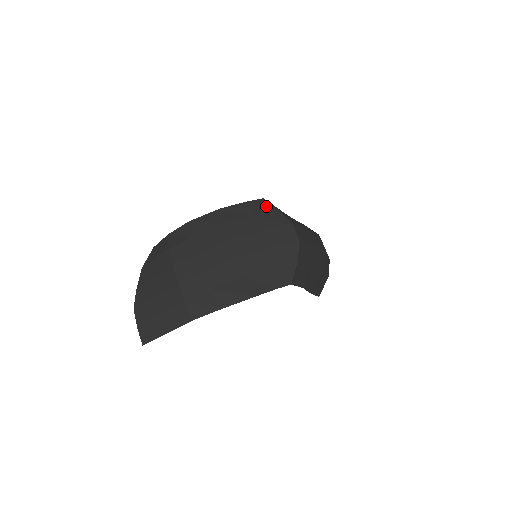
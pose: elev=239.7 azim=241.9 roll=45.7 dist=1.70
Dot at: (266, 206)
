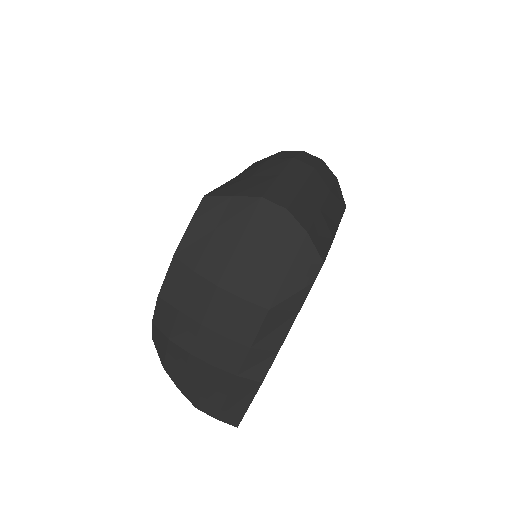
Dot at: (215, 204)
